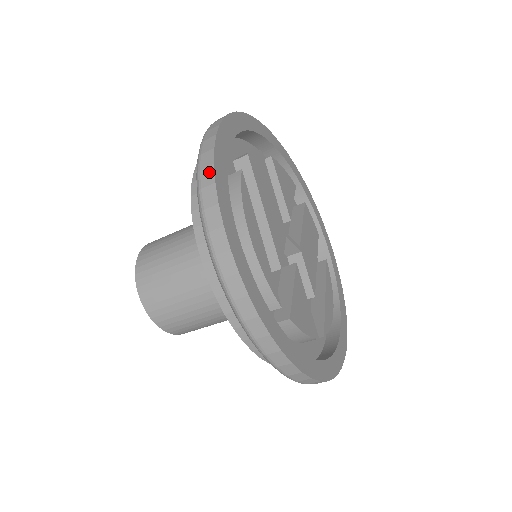
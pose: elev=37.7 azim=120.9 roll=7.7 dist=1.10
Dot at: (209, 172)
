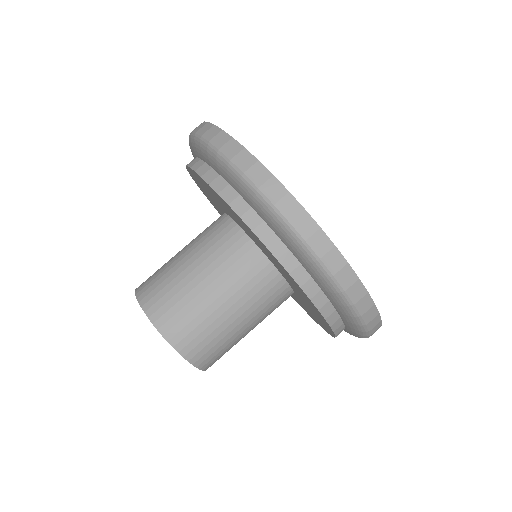
Dot at: (206, 126)
